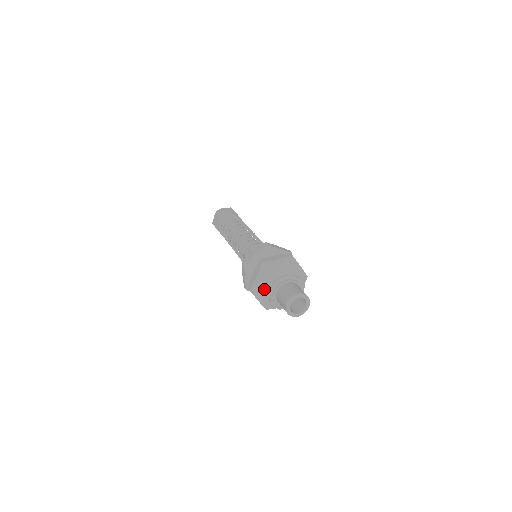
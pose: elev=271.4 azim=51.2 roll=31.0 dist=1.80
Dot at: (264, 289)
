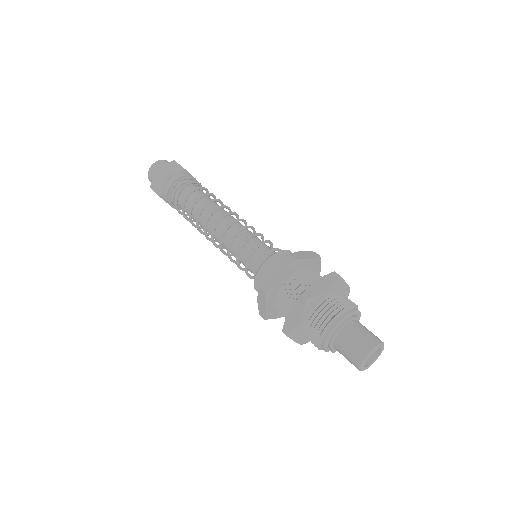
Dot at: occluded
